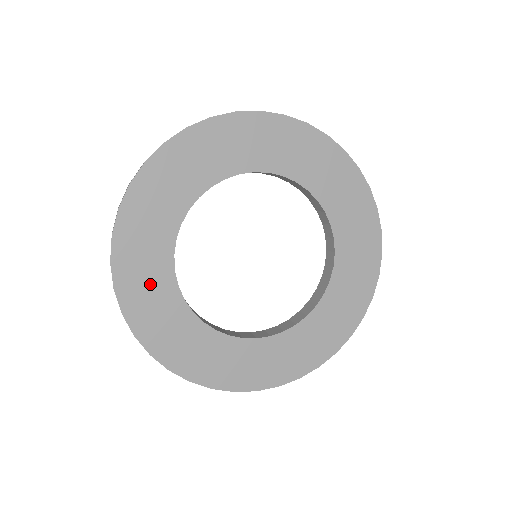
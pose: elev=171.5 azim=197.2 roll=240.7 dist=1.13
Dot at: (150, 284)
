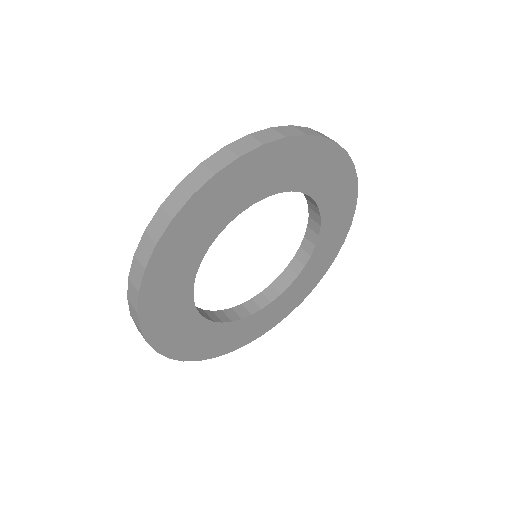
Dot at: (184, 252)
